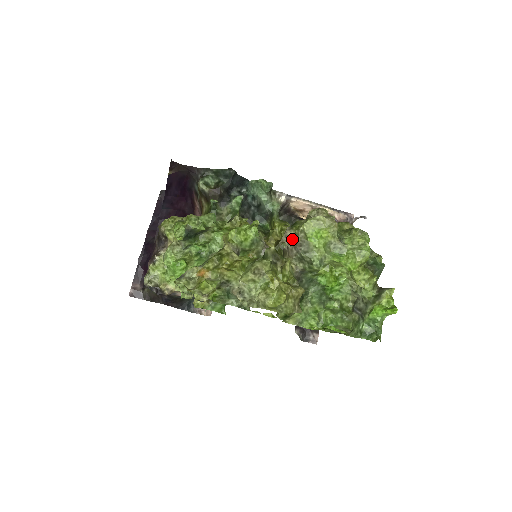
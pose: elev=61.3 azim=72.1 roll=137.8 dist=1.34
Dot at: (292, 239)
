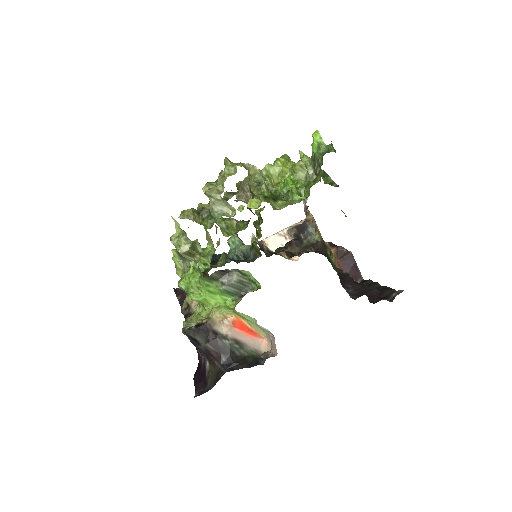
Dot at: (241, 193)
